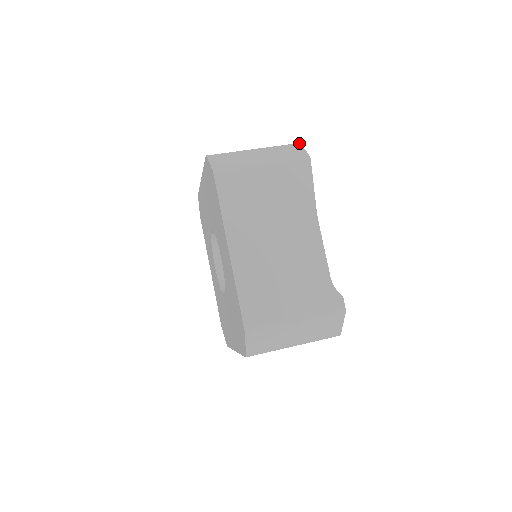
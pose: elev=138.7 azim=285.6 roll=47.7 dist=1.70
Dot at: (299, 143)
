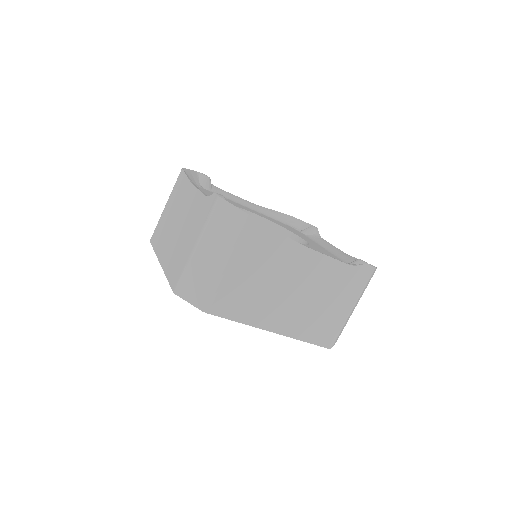
Dot at: (219, 199)
